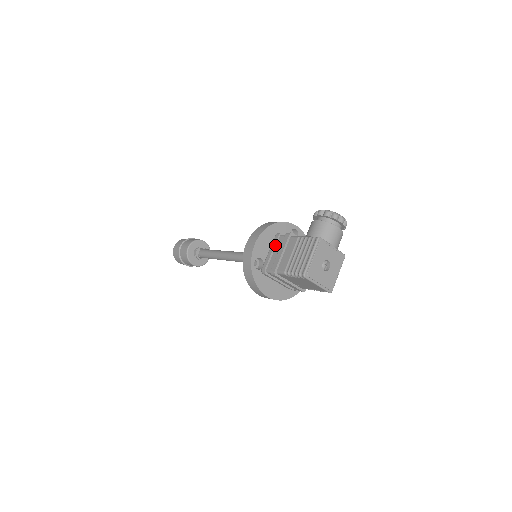
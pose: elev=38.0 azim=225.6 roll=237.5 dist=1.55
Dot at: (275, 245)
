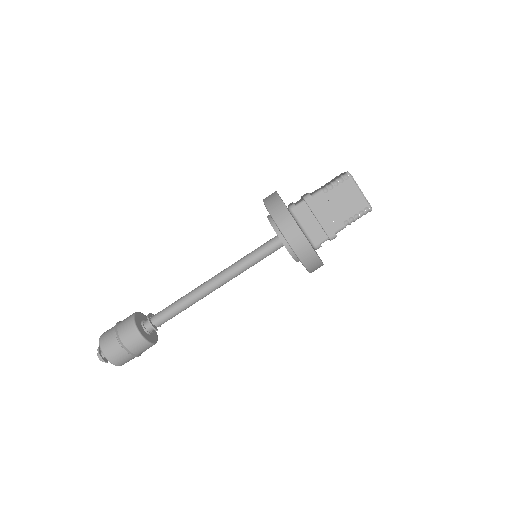
Dot at: occluded
